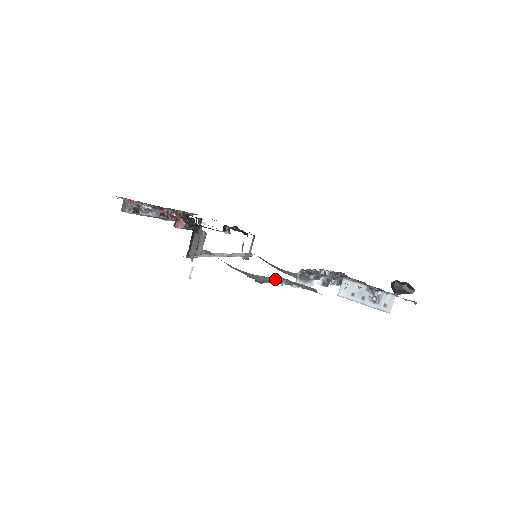
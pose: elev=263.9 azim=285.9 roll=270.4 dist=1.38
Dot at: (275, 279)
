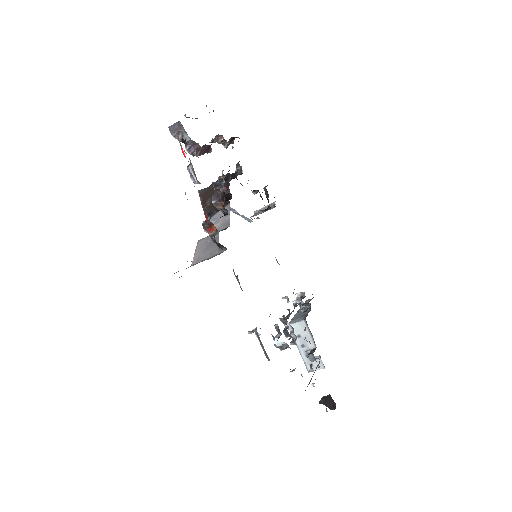
Dot at: occluded
